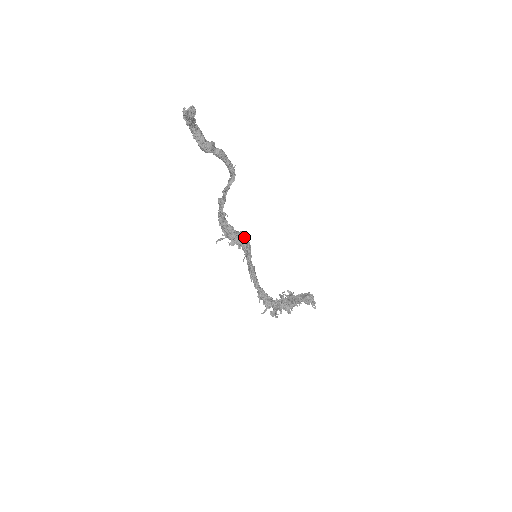
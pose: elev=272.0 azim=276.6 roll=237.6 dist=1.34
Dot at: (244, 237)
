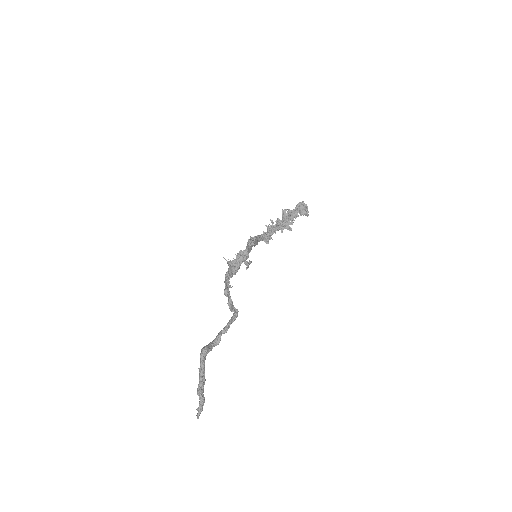
Dot at: occluded
